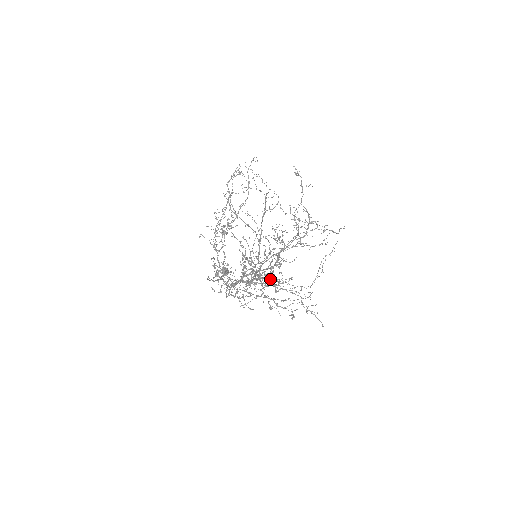
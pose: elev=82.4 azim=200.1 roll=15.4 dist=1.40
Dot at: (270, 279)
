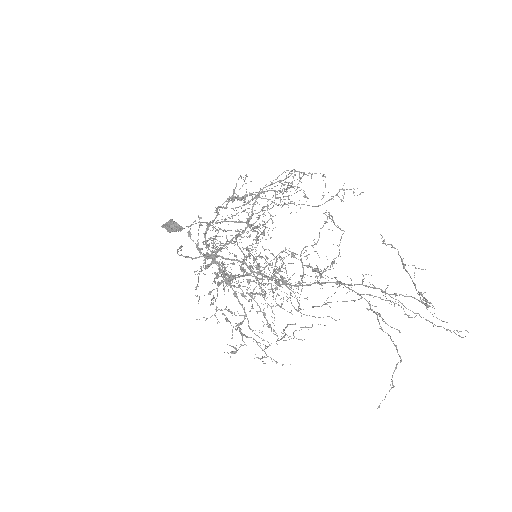
Dot at: occluded
